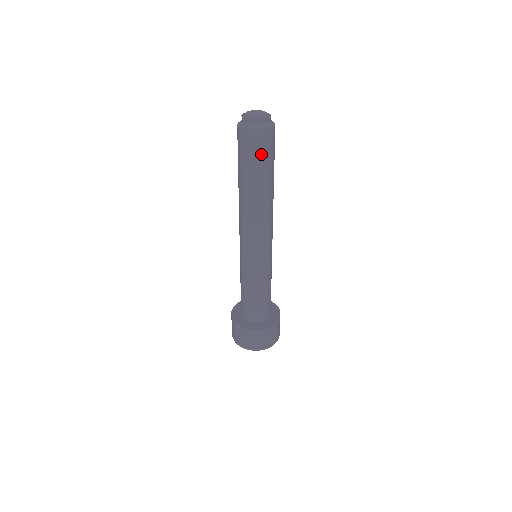
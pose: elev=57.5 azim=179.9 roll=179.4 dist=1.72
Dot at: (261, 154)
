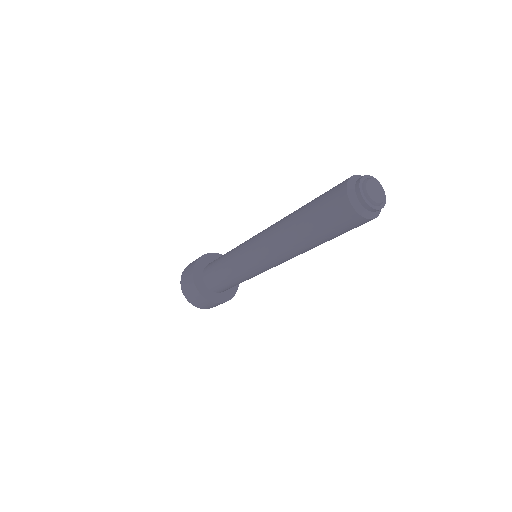
Dot at: (340, 227)
